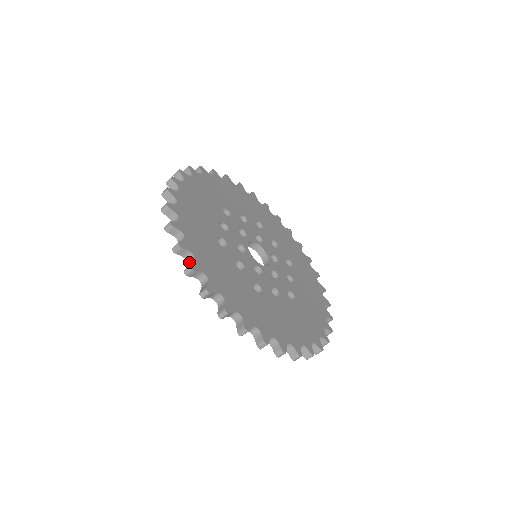
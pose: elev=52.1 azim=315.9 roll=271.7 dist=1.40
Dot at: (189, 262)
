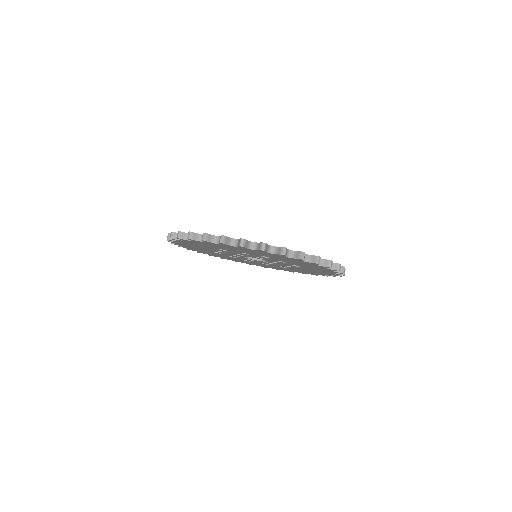
Dot at: occluded
